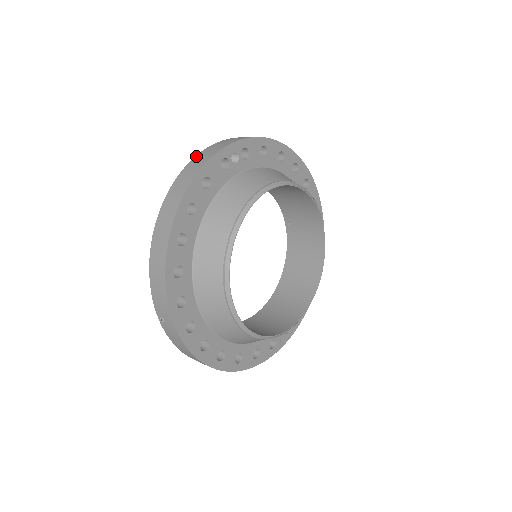
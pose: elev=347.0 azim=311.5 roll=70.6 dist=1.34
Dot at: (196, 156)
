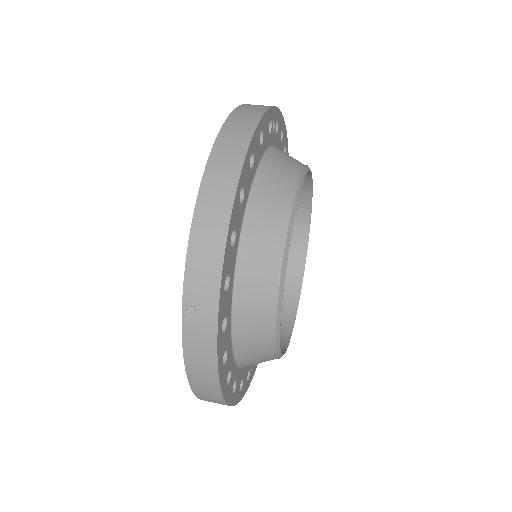
Dot at: (239, 106)
